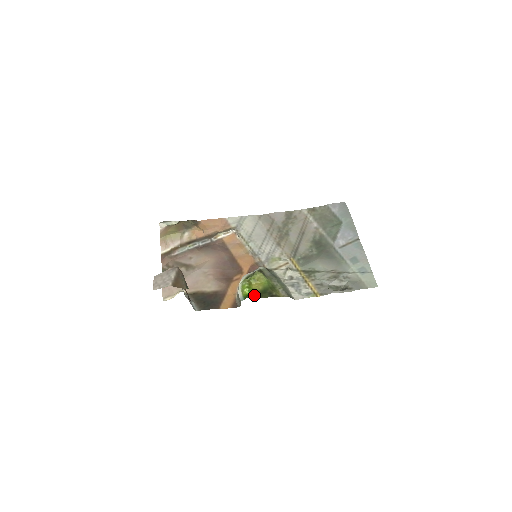
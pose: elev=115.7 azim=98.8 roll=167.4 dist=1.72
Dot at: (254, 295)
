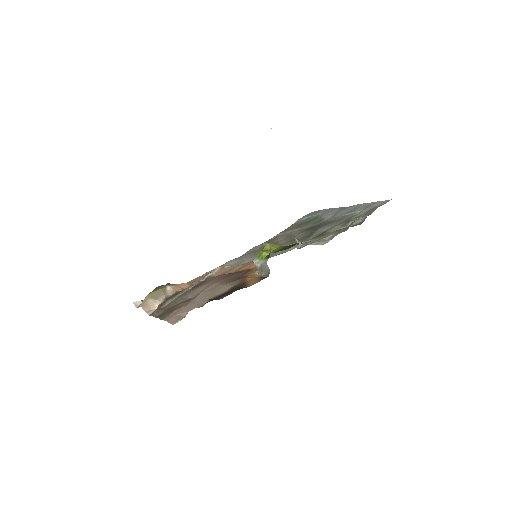
Dot at: occluded
